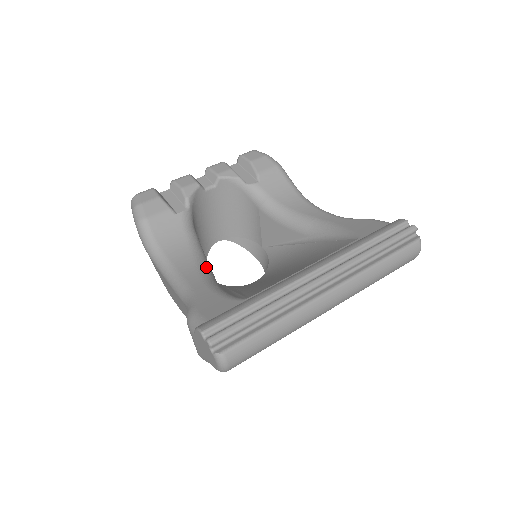
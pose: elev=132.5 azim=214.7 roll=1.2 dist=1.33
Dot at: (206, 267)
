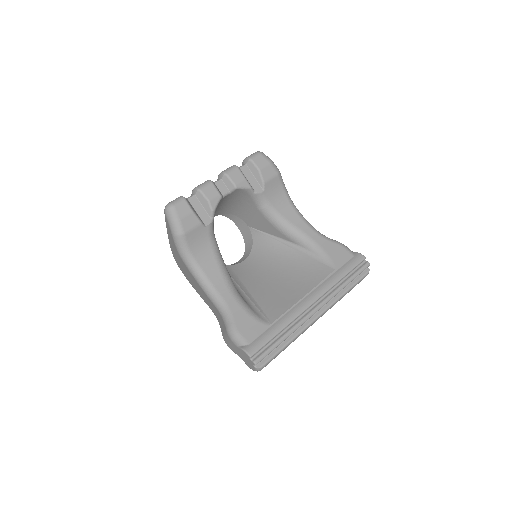
Dot at: (229, 276)
